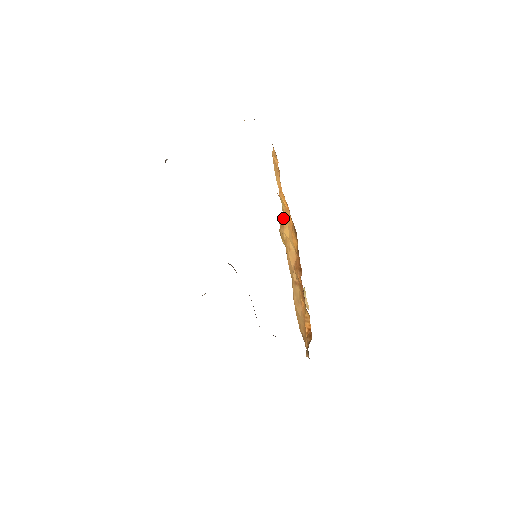
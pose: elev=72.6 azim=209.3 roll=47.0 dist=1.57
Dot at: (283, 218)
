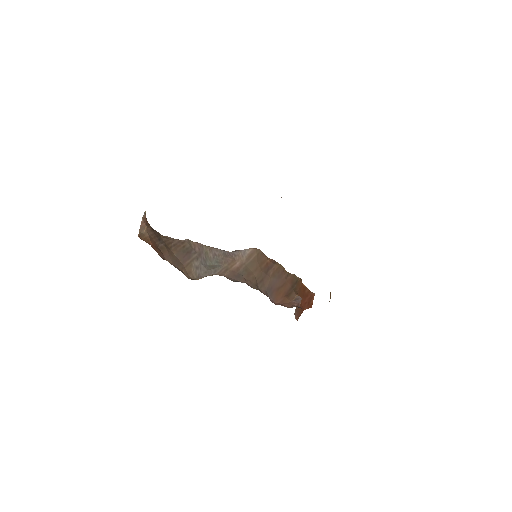
Dot at: occluded
